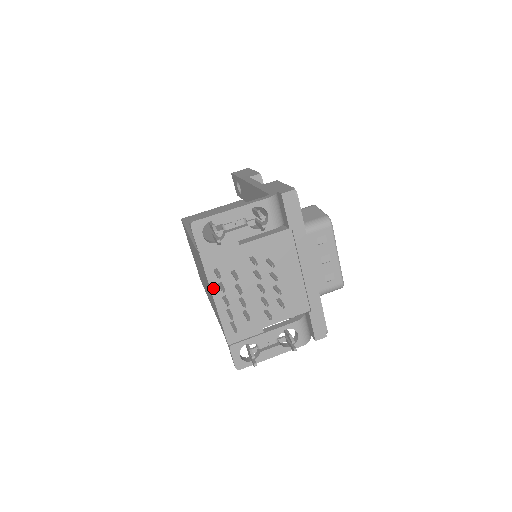
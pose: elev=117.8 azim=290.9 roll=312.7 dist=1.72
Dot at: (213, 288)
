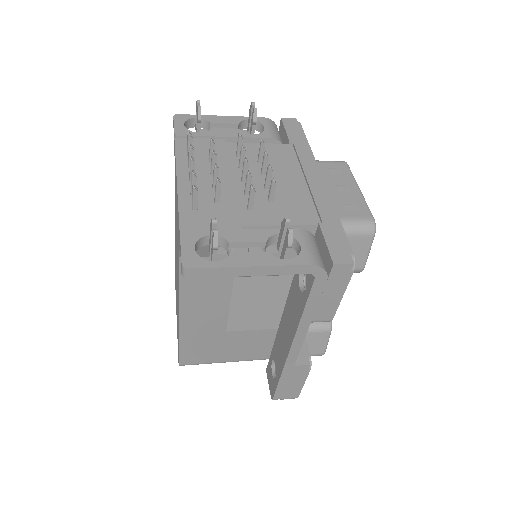
Dot at: (180, 168)
